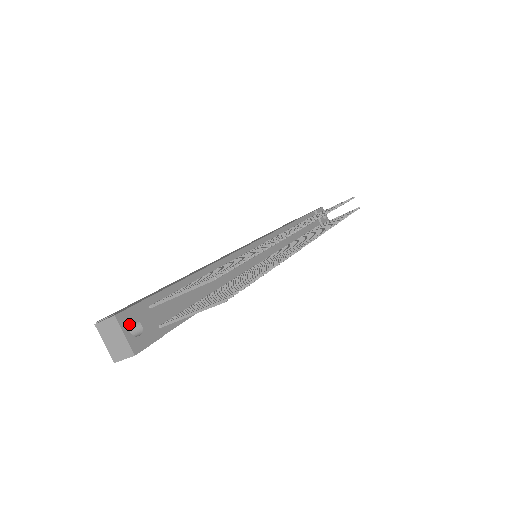
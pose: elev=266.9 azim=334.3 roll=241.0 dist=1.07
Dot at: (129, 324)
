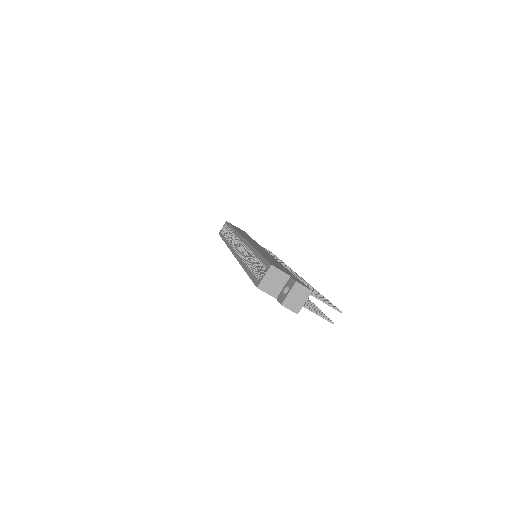
Dot at: (306, 297)
